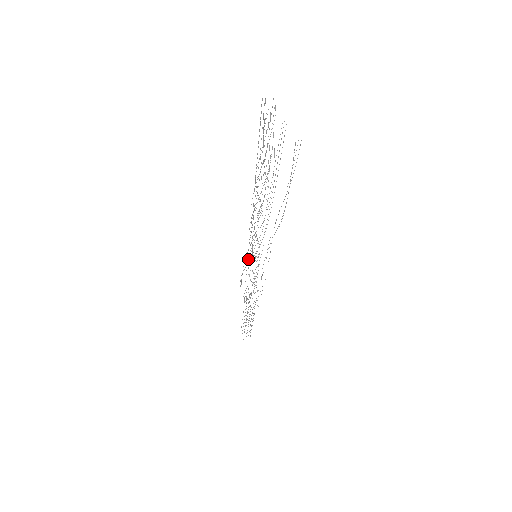
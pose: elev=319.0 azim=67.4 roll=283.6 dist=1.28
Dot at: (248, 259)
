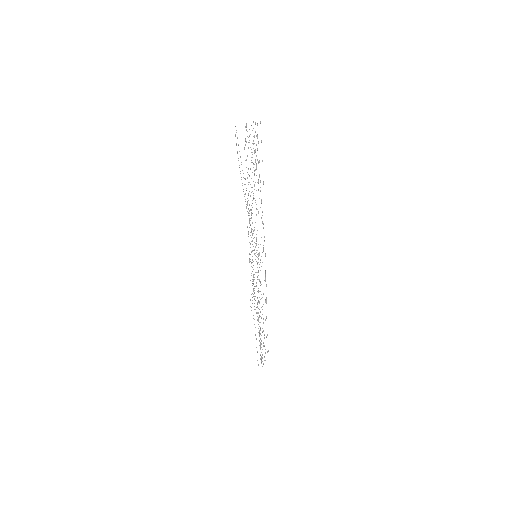
Dot at: occluded
